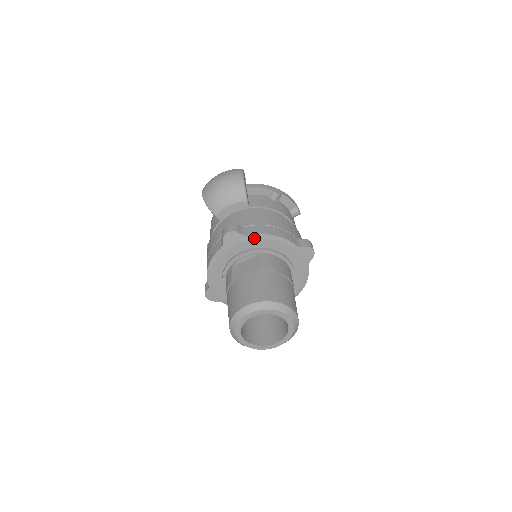
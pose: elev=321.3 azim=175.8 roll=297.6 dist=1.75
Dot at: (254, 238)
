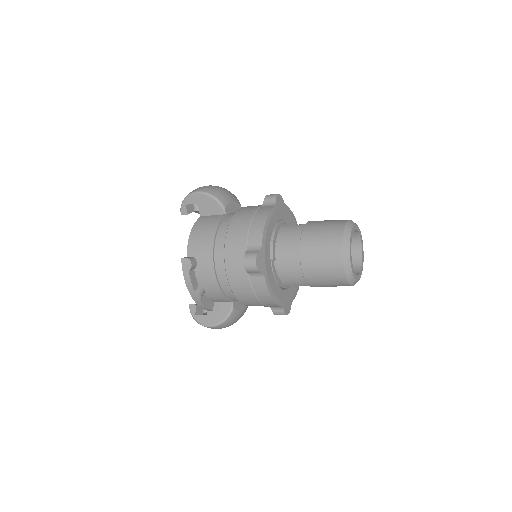
Dot at: (288, 210)
